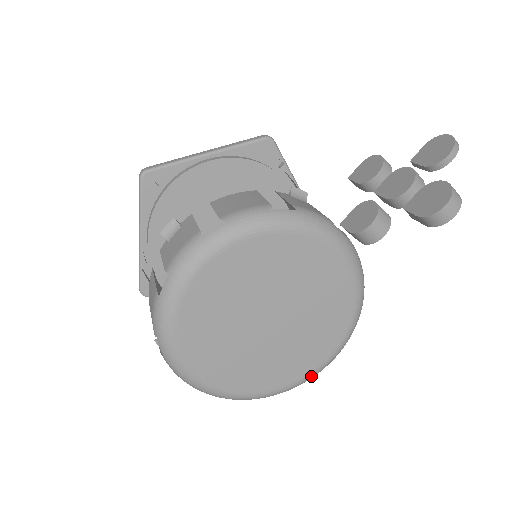
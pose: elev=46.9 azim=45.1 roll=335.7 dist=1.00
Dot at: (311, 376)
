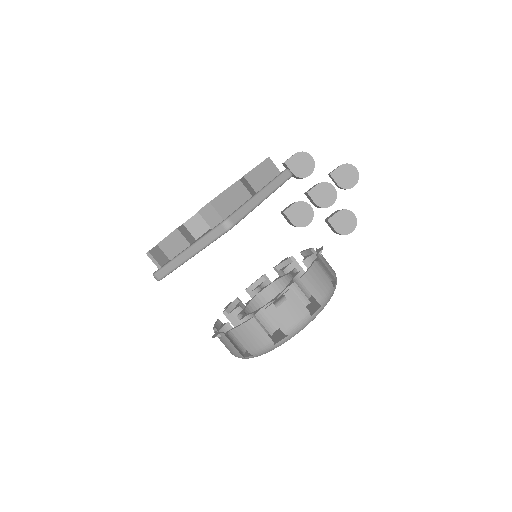
Dot at: occluded
